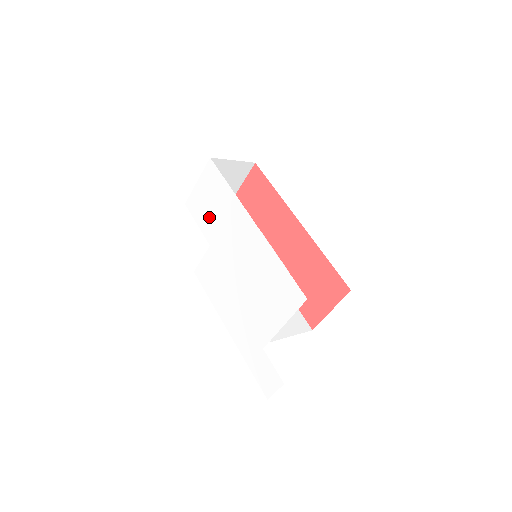
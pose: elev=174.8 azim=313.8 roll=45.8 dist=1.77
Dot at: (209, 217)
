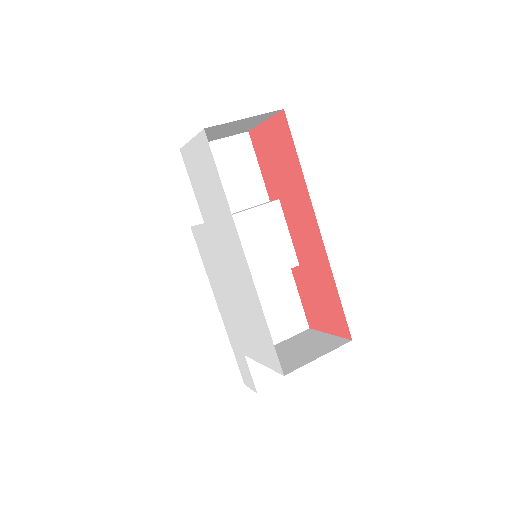
Dot at: (203, 195)
